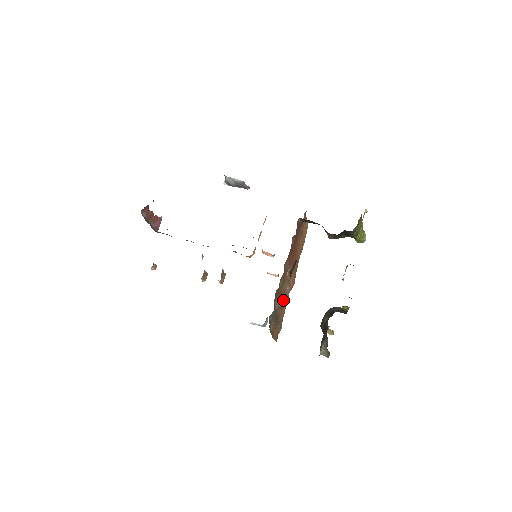
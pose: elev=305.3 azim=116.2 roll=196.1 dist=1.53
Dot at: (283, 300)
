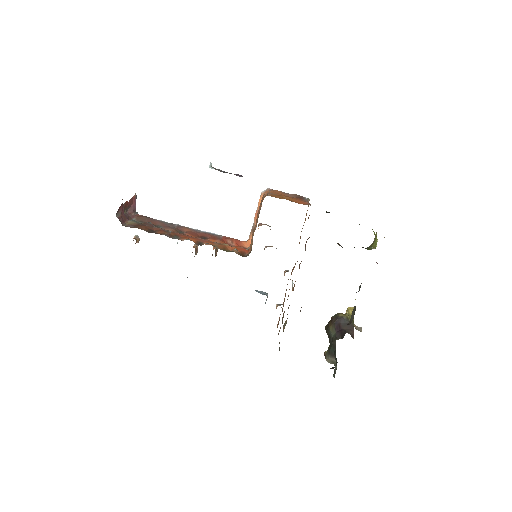
Dot at: occluded
